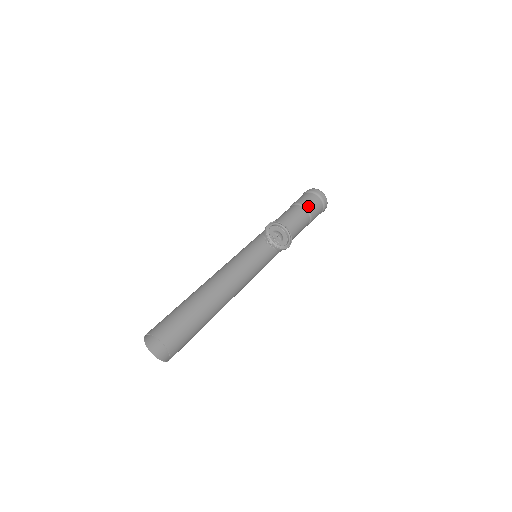
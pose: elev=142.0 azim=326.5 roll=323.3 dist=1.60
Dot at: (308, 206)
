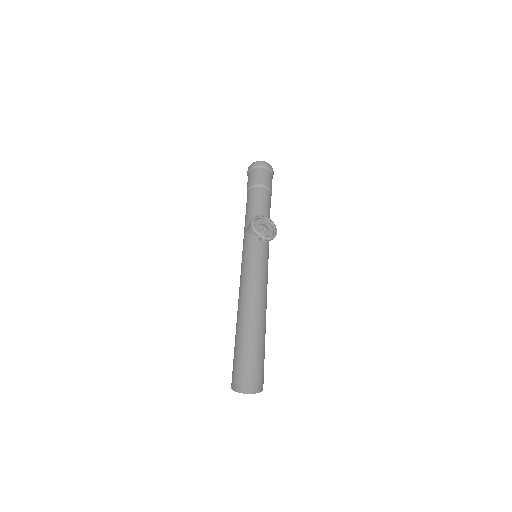
Dot at: (264, 183)
